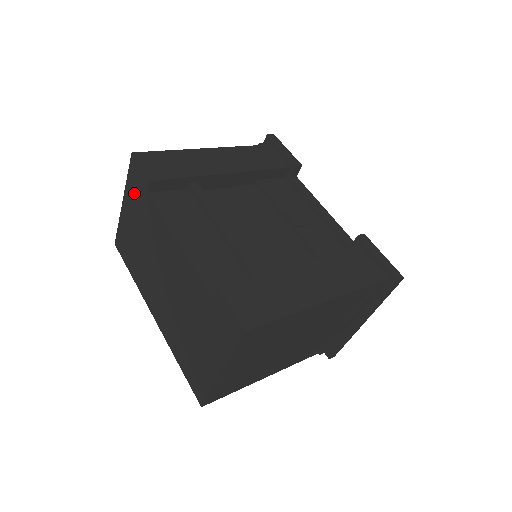
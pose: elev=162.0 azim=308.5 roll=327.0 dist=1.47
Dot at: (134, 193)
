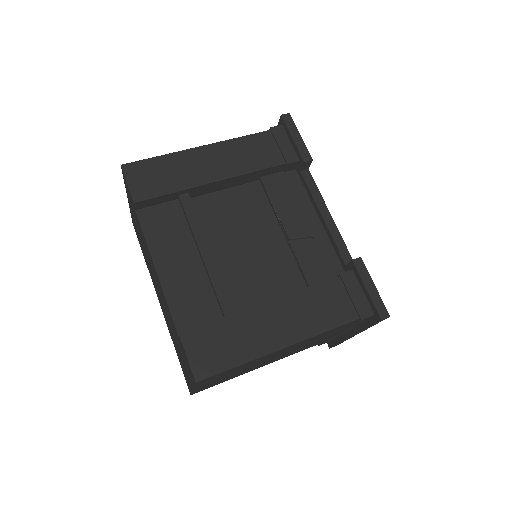
Dot at: (130, 200)
